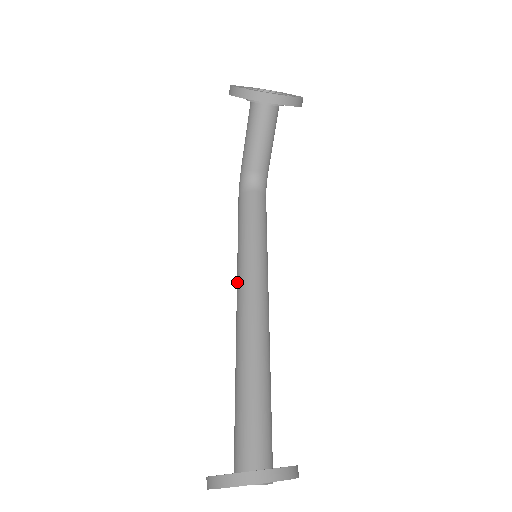
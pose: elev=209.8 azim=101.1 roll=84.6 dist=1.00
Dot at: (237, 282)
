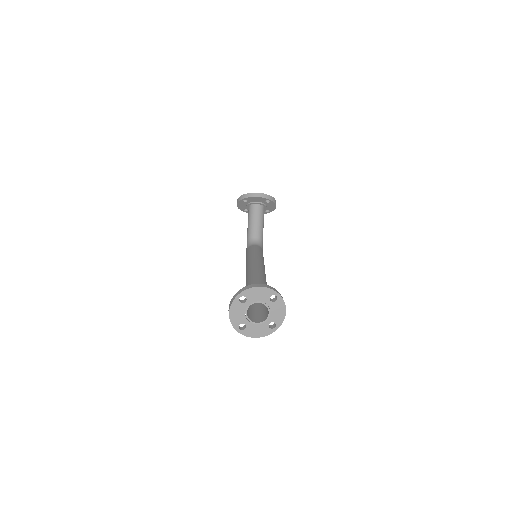
Dot at: occluded
